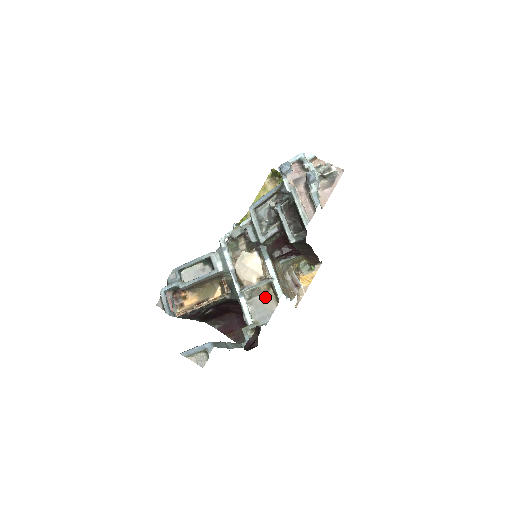
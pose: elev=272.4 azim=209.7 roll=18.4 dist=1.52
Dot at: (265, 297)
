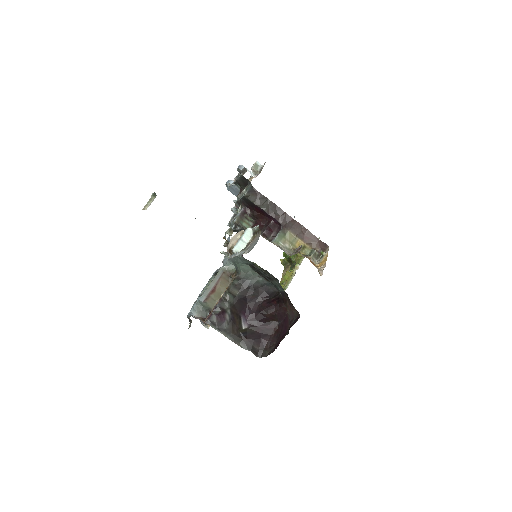
Dot at: (253, 241)
